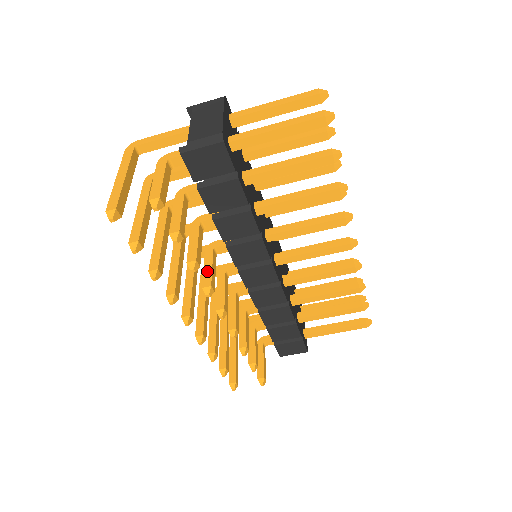
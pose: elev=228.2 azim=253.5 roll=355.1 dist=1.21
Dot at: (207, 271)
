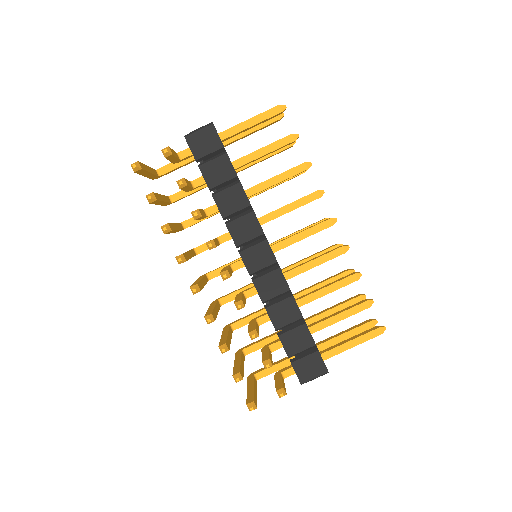
Dot at: occluded
